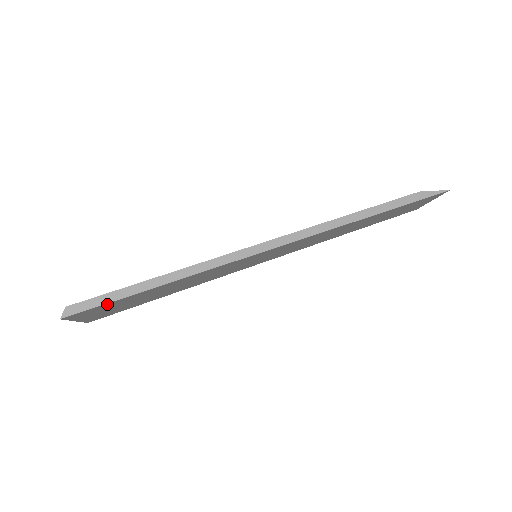
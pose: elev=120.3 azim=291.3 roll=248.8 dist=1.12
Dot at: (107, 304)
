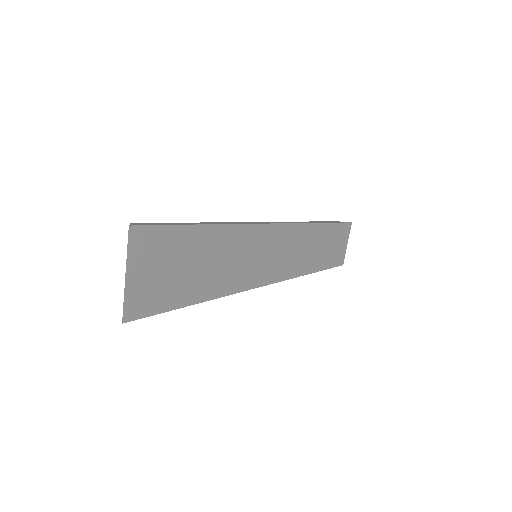
Dot at: (163, 231)
